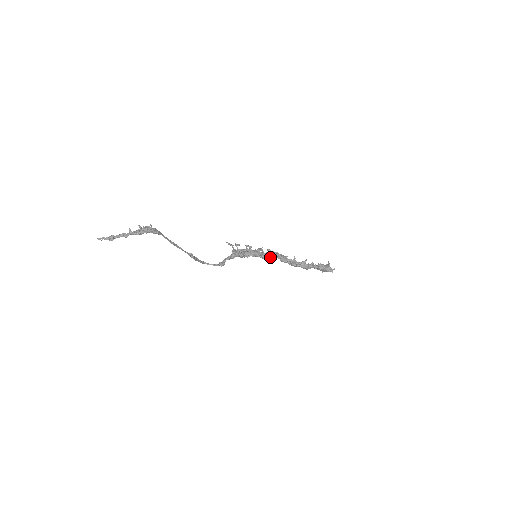
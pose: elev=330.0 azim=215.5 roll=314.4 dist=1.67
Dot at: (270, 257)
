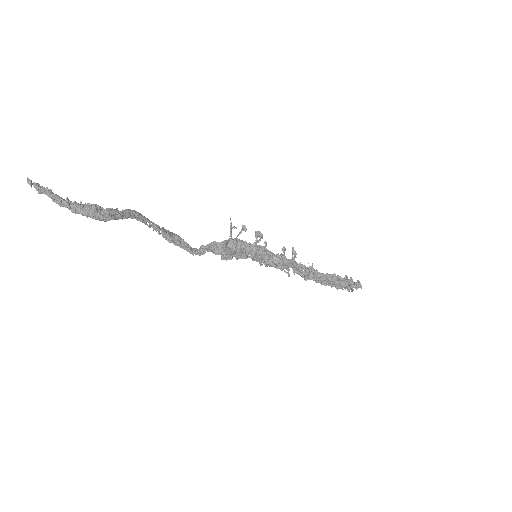
Dot at: (273, 266)
